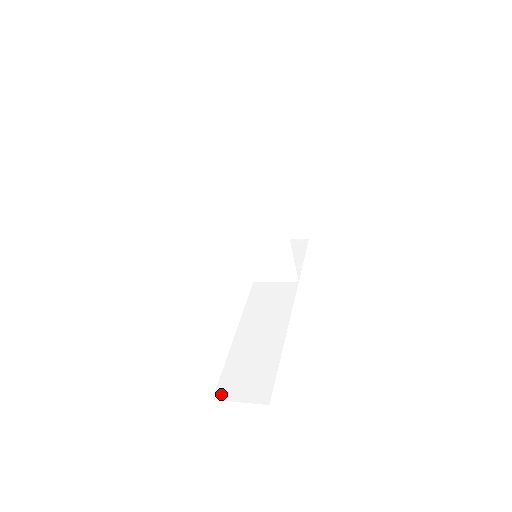
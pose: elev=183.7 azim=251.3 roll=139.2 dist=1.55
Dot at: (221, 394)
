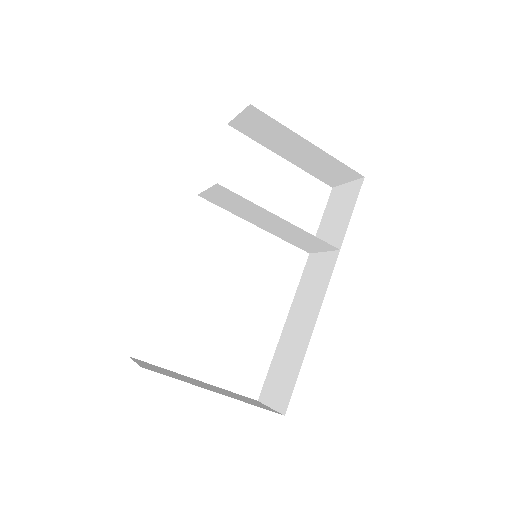
Dot at: (263, 396)
